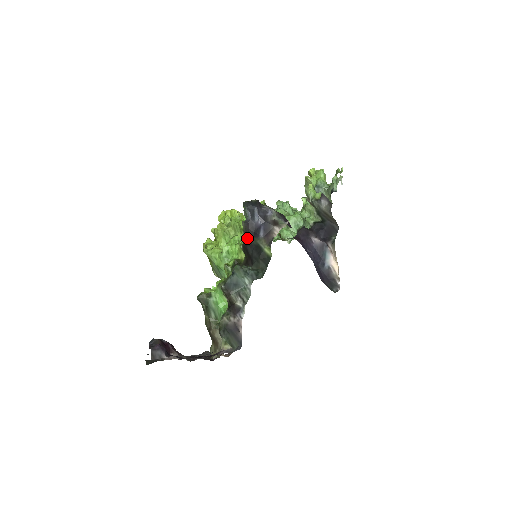
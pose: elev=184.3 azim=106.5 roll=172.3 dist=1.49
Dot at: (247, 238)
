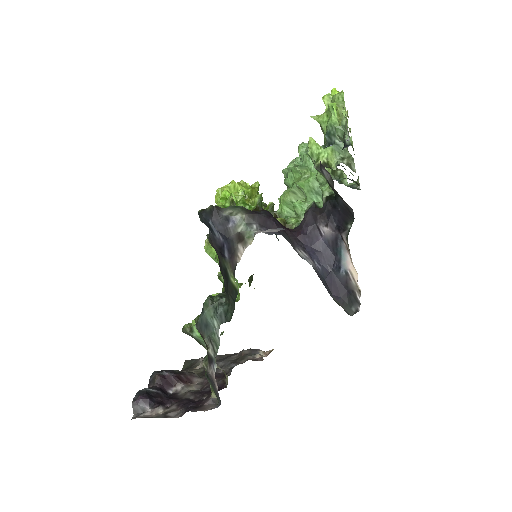
Dot at: occluded
